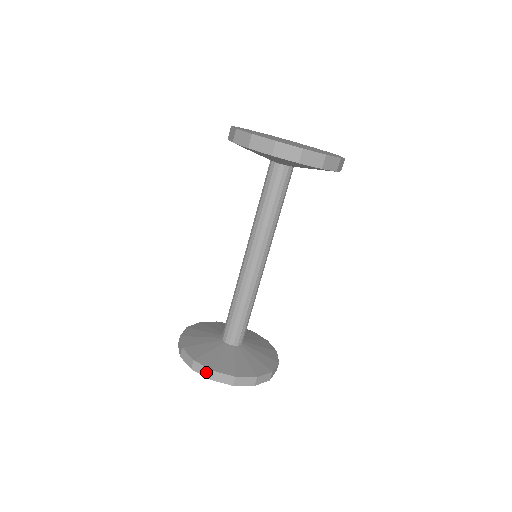
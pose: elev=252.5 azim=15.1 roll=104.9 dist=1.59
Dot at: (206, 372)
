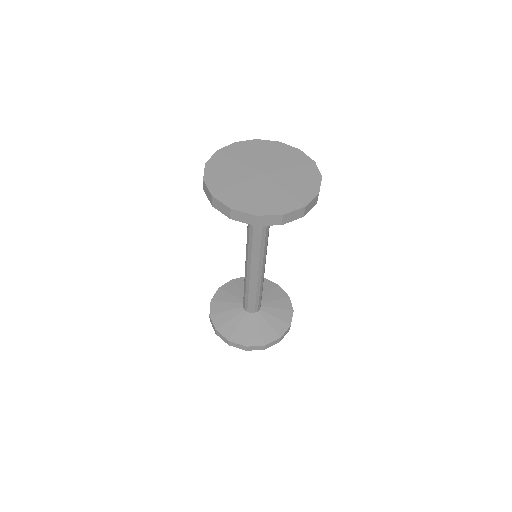
Dot at: (214, 328)
